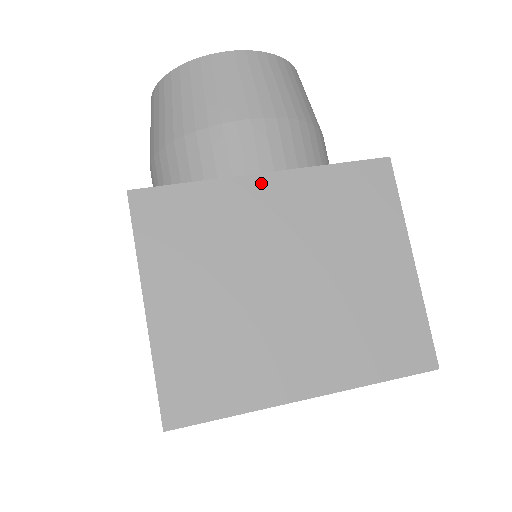
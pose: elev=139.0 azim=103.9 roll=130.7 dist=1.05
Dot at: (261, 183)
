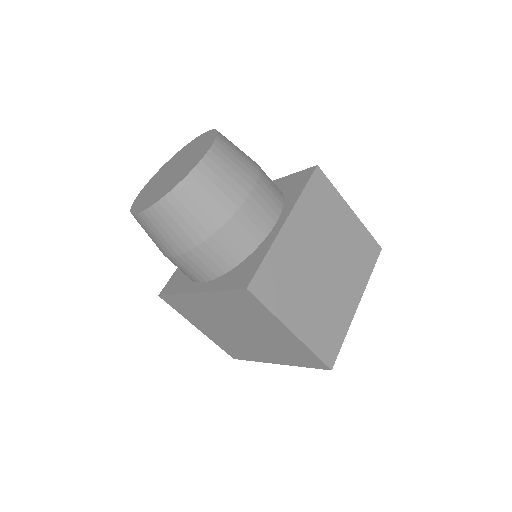
Dot at: (287, 228)
